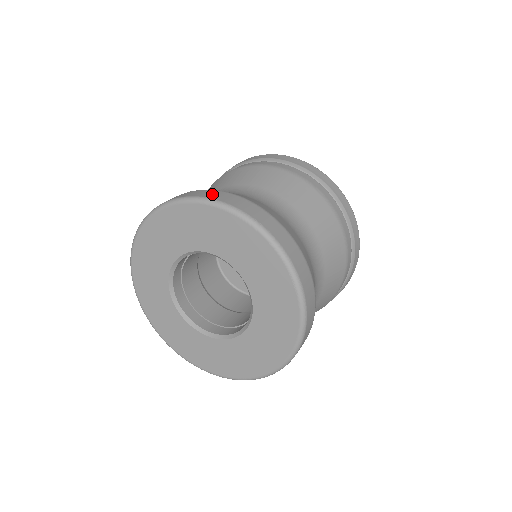
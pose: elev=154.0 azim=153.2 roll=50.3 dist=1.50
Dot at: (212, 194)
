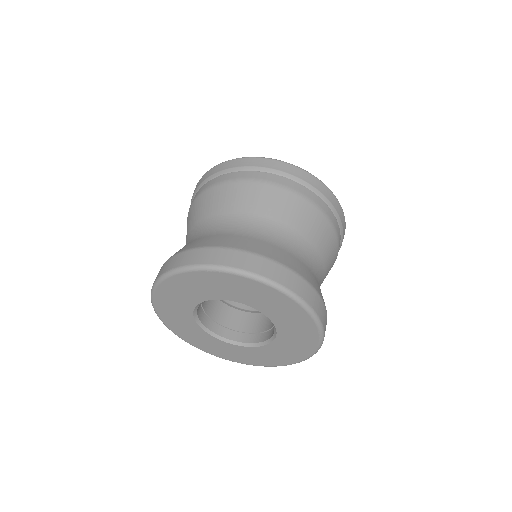
Dot at: (258, 266)
